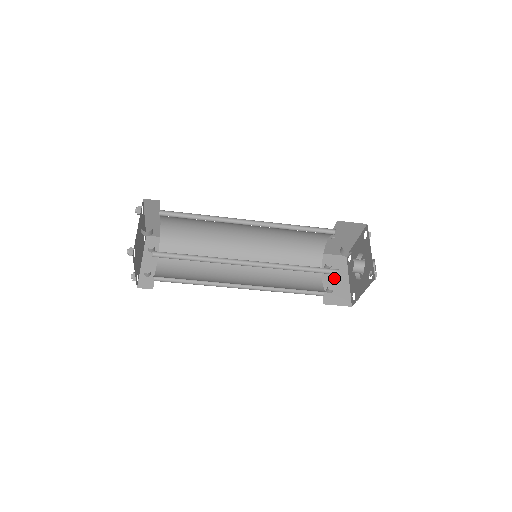
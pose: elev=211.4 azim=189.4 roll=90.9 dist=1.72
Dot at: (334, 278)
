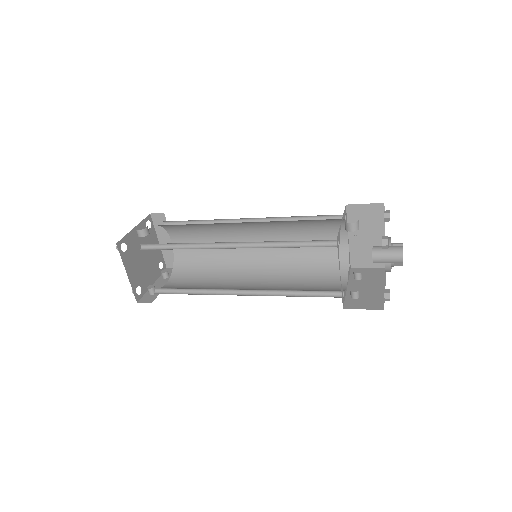
Dot at: (364, 286)
